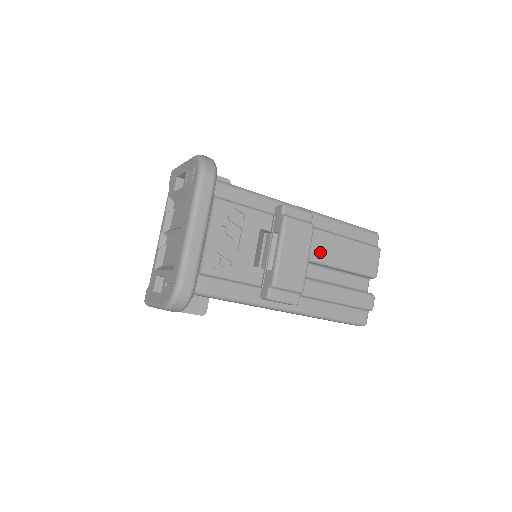
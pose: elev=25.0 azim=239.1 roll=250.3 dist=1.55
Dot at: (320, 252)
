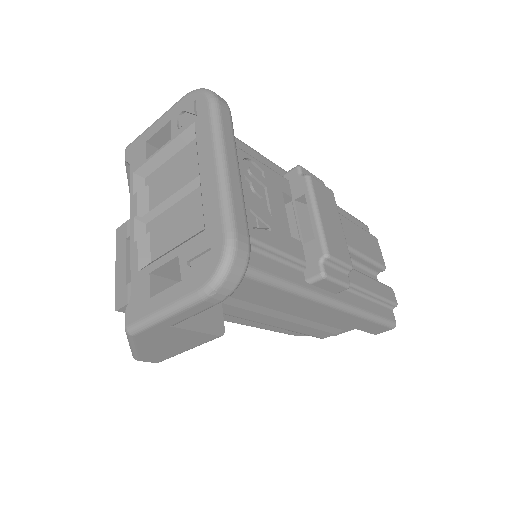
Dot at: occluded
